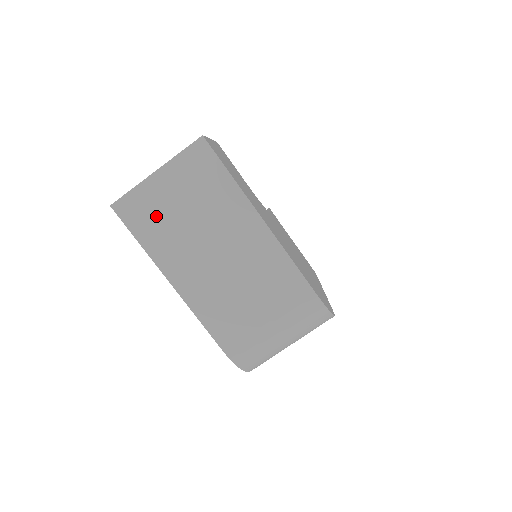
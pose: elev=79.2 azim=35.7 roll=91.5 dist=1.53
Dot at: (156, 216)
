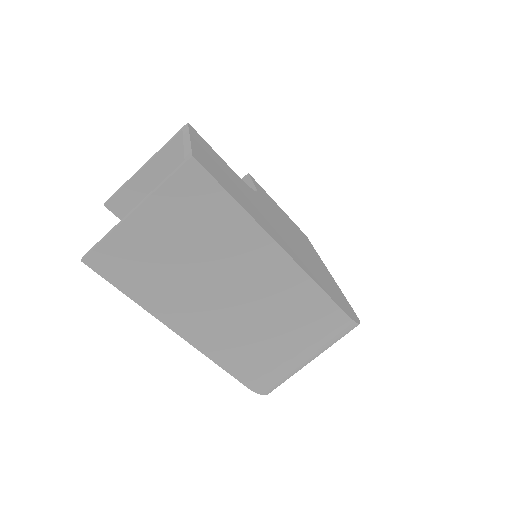
Dot at: (145, 264)
